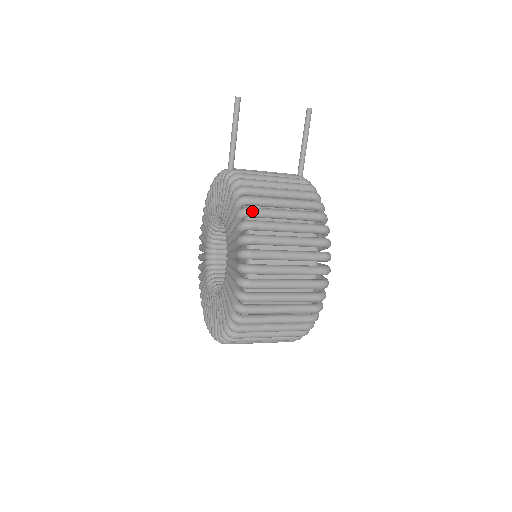
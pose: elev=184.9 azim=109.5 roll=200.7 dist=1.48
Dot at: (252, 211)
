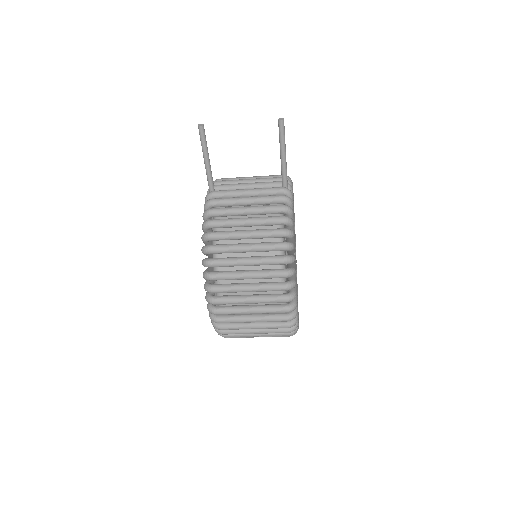
Dot at: (212, 250)
